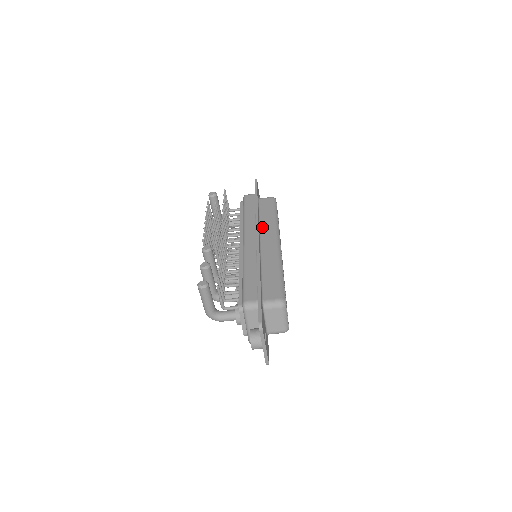
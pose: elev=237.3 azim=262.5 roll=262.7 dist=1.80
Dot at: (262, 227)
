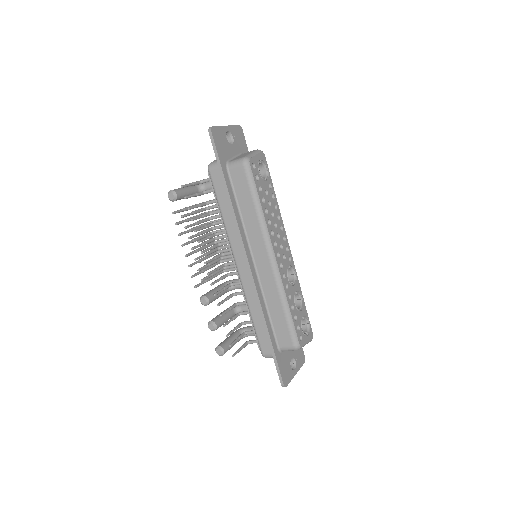
Dot at: (248, 232)
